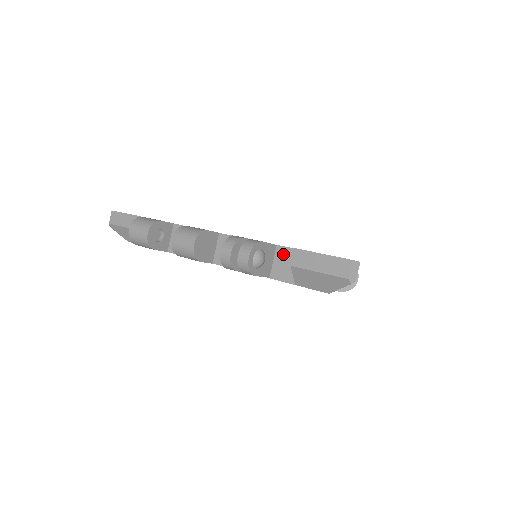
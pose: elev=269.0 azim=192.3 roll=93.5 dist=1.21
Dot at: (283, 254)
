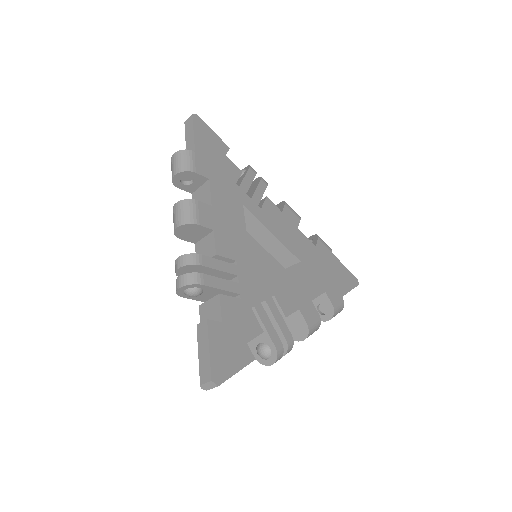
Dot at: (215, 305)
